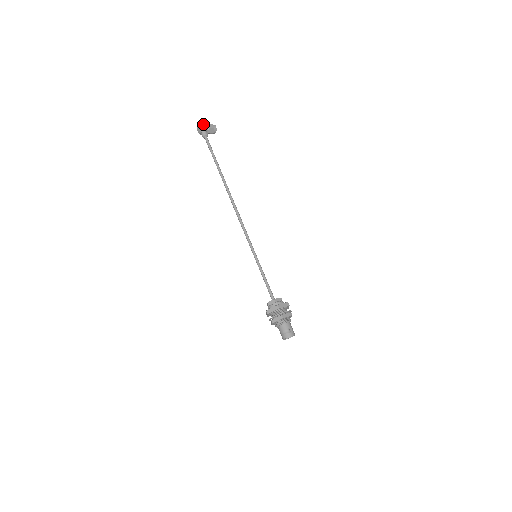
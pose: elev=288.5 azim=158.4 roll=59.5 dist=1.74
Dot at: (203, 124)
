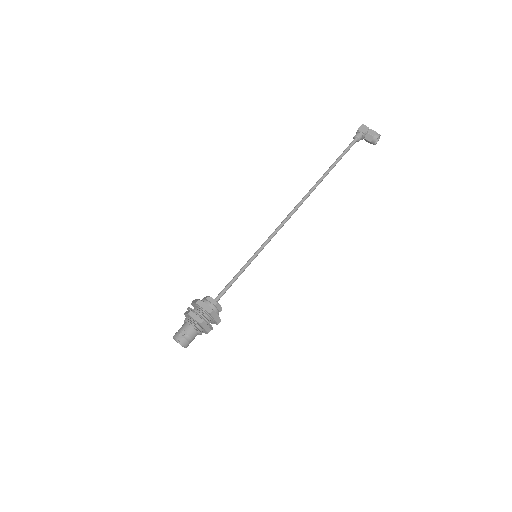
Dot at: (366, 127)
